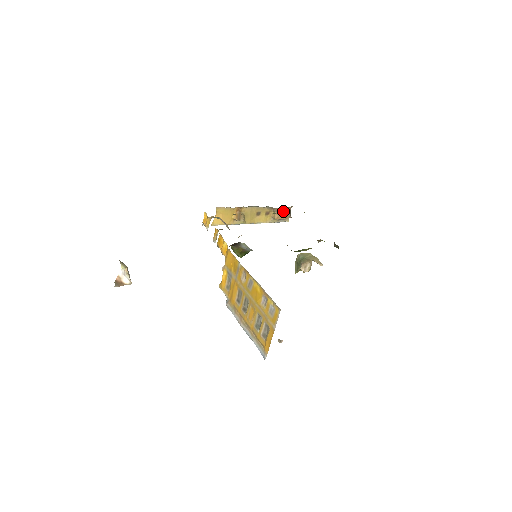
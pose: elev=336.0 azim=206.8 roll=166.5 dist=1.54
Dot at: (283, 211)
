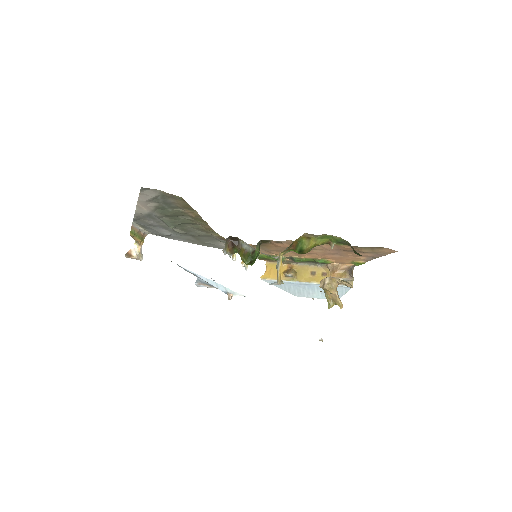
Dot at: (339, 268)
